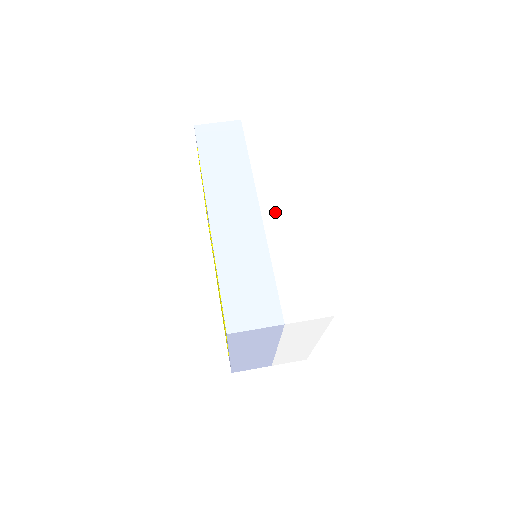
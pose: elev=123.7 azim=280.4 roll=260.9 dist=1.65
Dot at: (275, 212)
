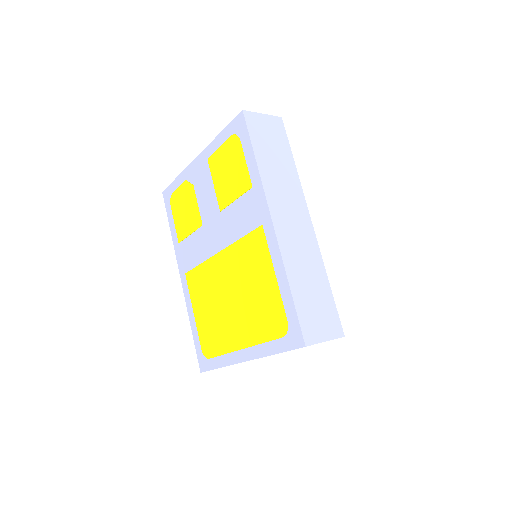
Dot at: (322, 224)
